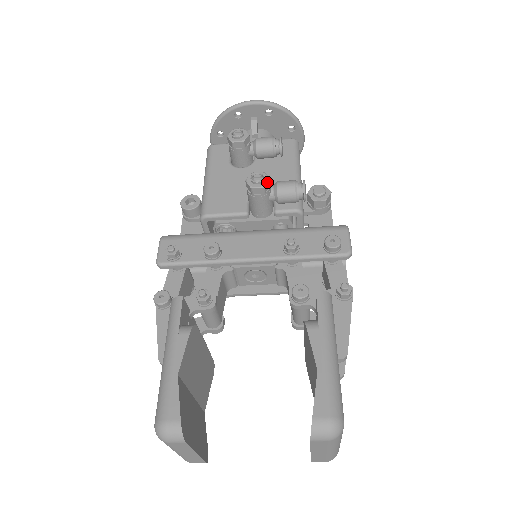
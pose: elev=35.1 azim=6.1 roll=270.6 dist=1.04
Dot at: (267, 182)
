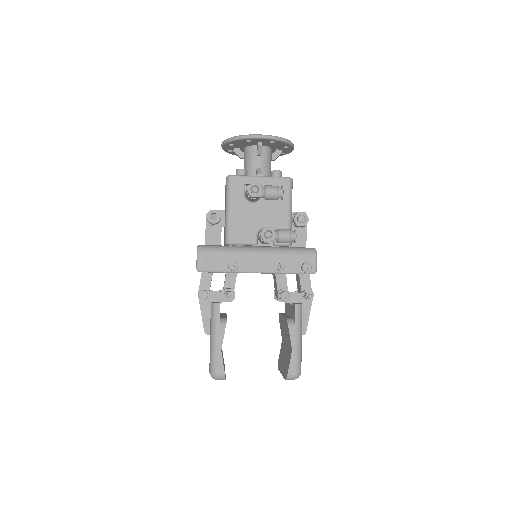
Dot at: occluded
